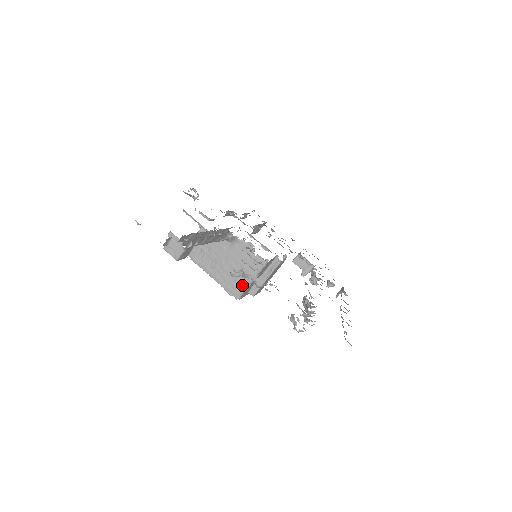
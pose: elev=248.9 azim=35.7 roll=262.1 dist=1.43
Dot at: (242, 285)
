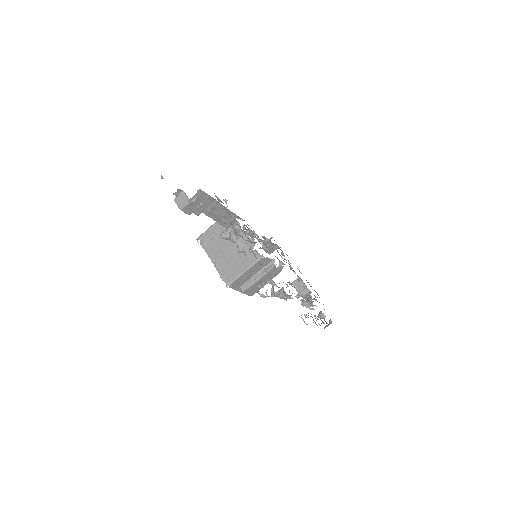
Dot at: (235, 273)
